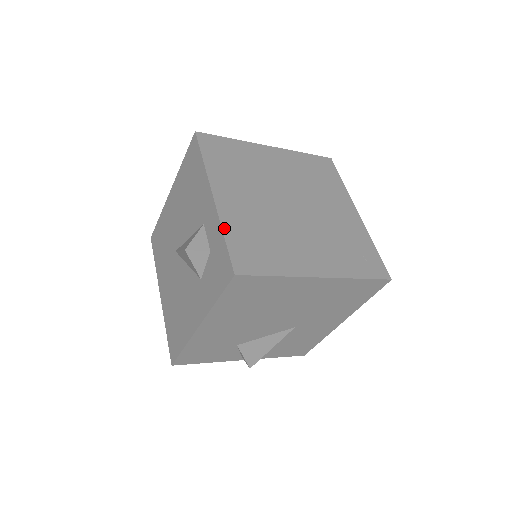
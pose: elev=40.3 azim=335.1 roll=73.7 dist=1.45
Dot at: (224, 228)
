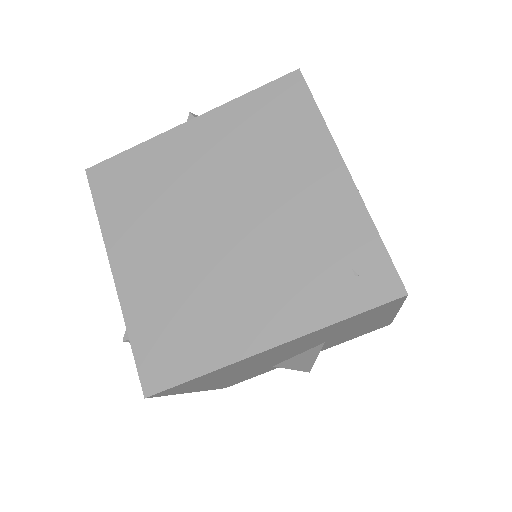
Dot at: (128, 325)
